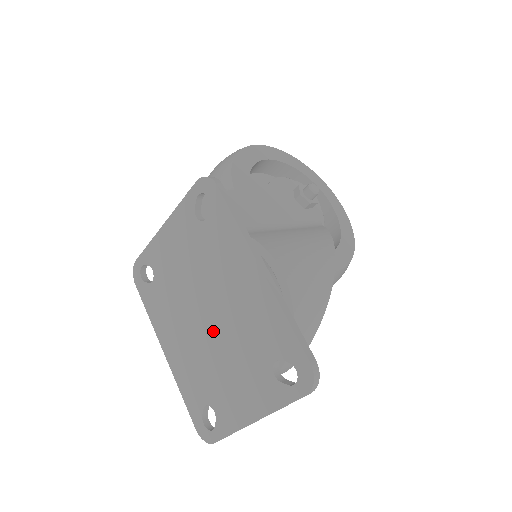
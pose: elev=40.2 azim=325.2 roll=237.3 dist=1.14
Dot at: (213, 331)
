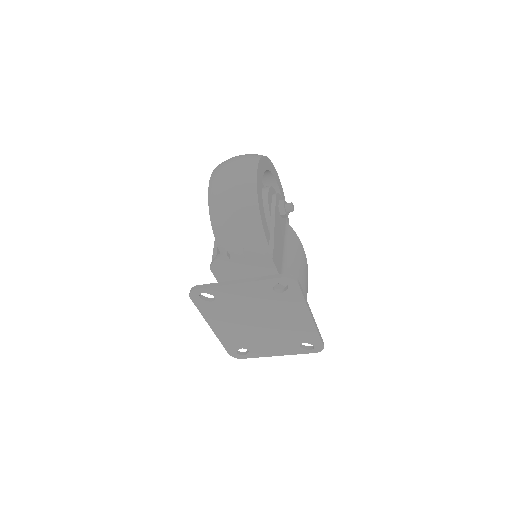
Dot at: (263, 329)
